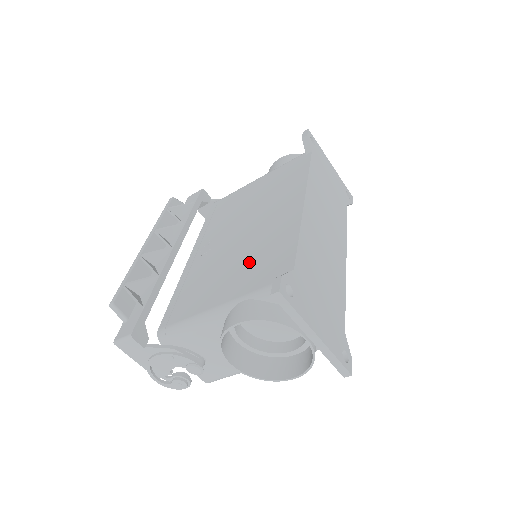
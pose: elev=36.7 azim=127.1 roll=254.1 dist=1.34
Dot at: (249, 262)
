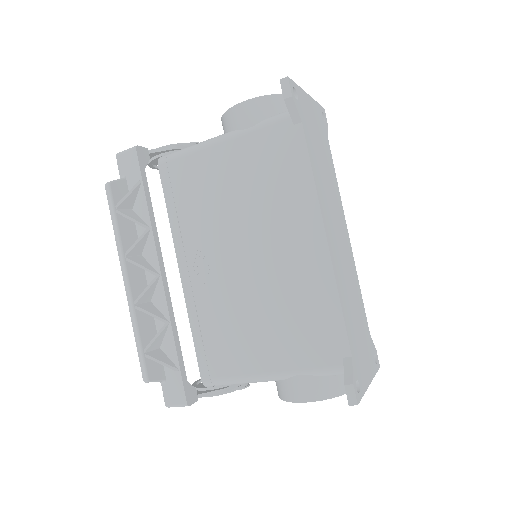
Dot at: (284, 321)
